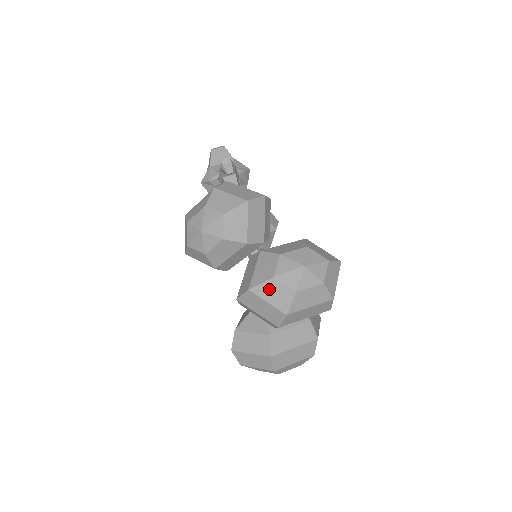
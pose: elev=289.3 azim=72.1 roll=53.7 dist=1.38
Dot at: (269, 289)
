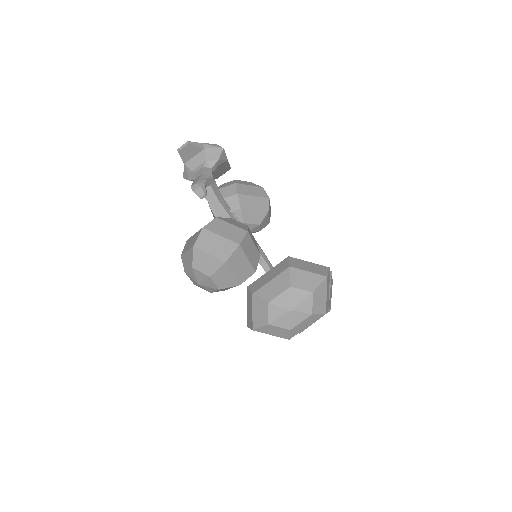
Dot at: (268, 330)
